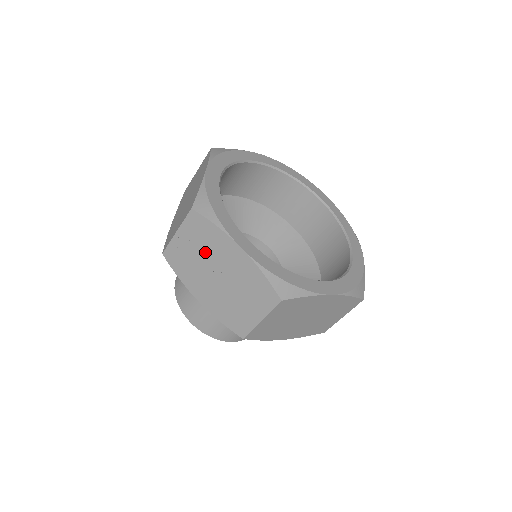
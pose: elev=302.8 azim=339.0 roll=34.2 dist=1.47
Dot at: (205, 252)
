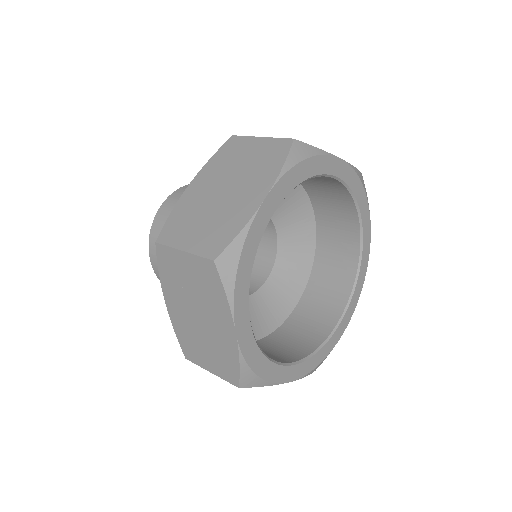
Dot at: (199, 294)
